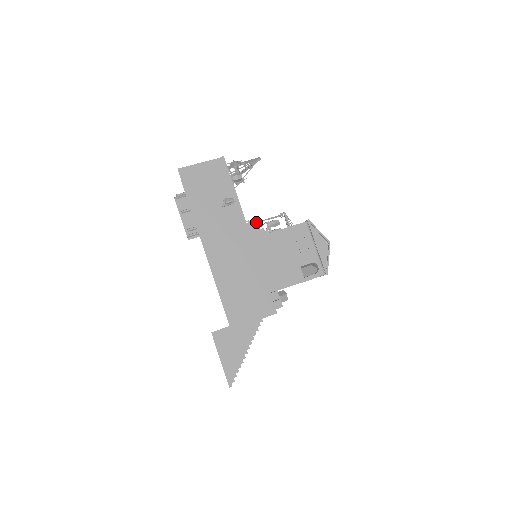
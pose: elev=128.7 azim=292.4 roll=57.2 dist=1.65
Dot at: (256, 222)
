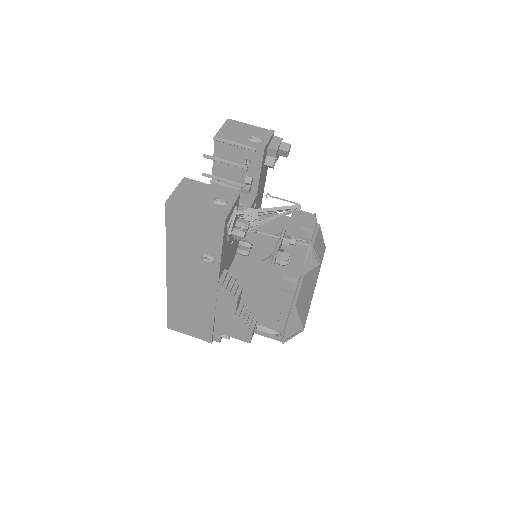
Dot at: (272, 235)
